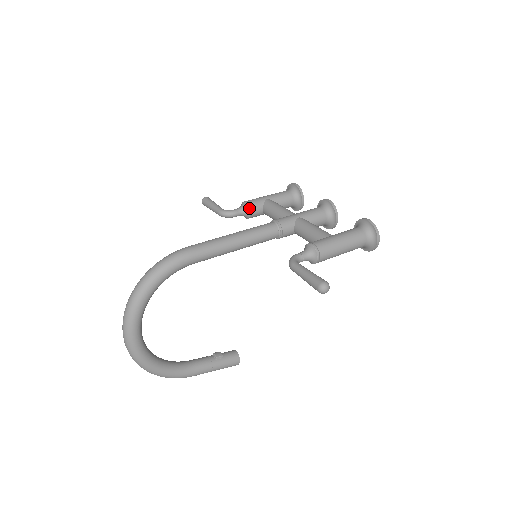
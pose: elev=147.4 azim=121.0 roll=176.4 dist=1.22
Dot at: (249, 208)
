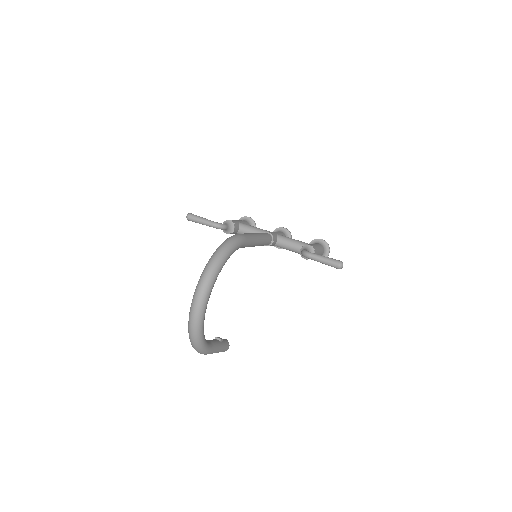
Dot at: (234, 225)
